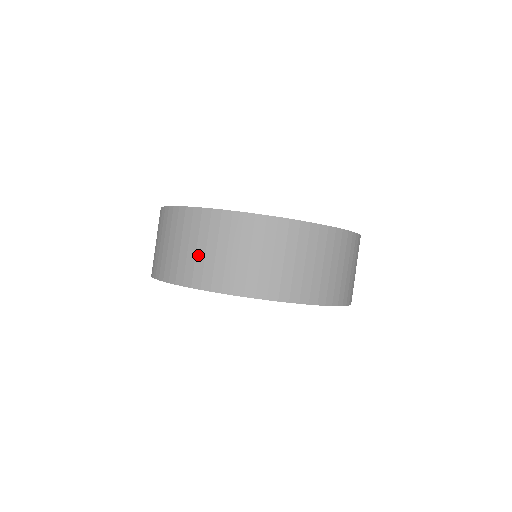
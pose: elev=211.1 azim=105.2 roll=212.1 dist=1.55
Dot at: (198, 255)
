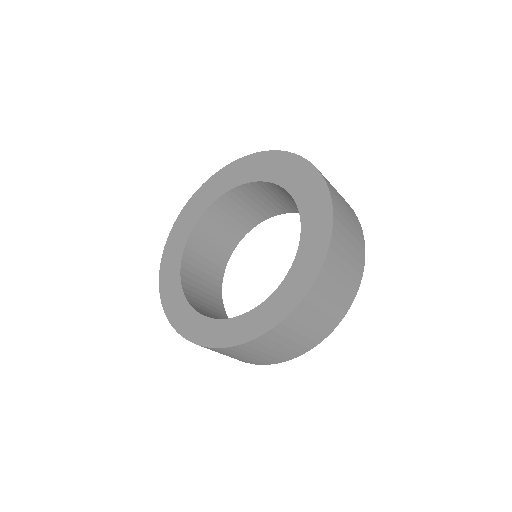
Dot at: occluded
